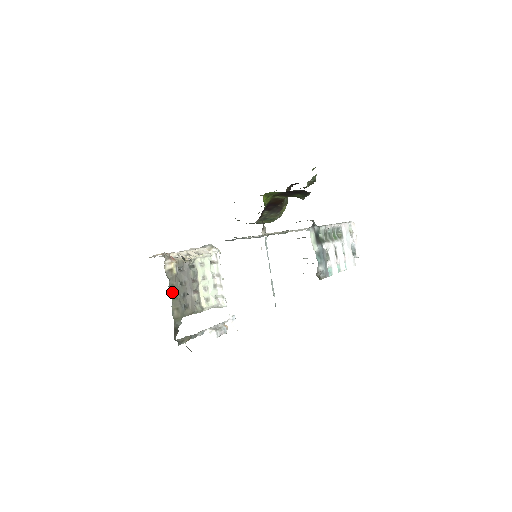
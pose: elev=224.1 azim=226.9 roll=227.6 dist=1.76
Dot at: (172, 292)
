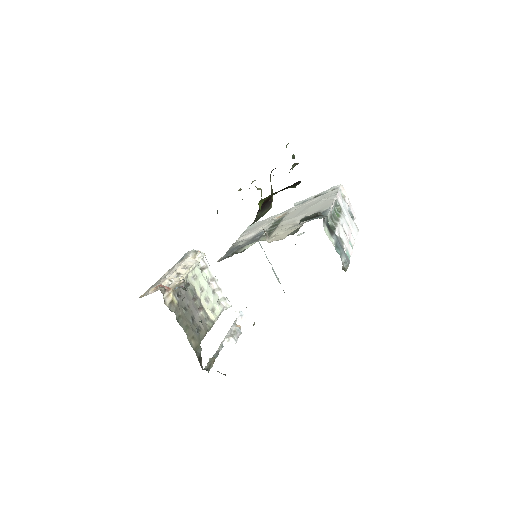
Dot at: (182, 324)
